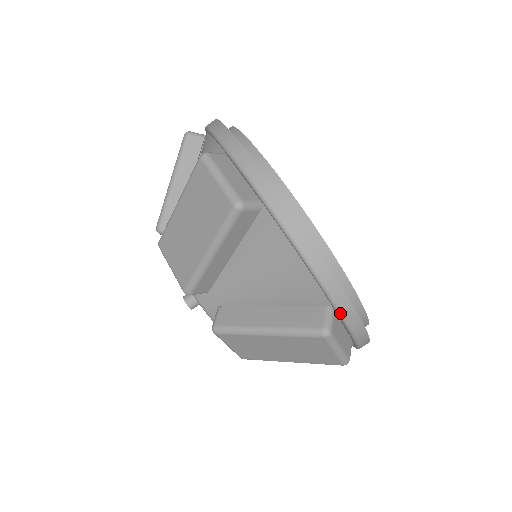
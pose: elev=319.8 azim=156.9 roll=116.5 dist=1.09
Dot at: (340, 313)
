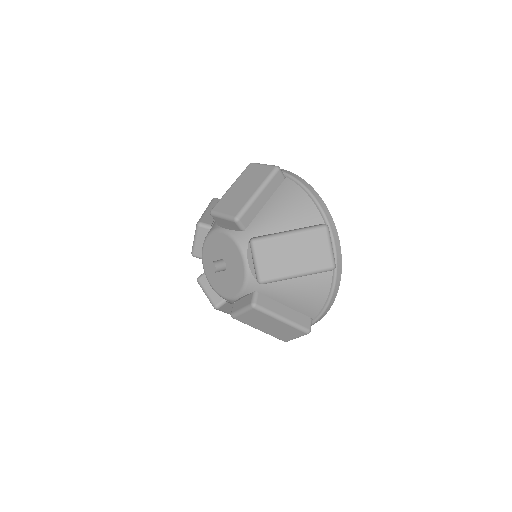
Dot at: (330, 227)
